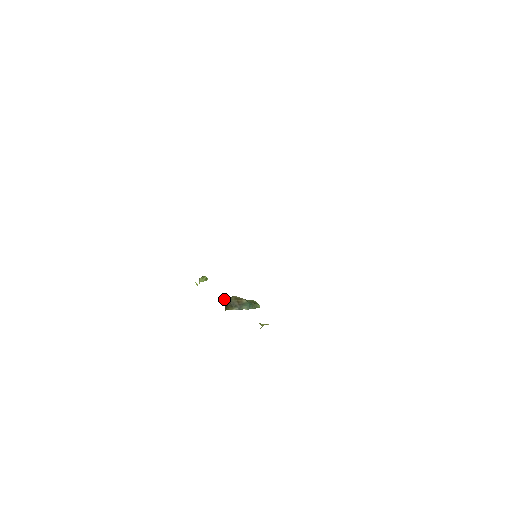
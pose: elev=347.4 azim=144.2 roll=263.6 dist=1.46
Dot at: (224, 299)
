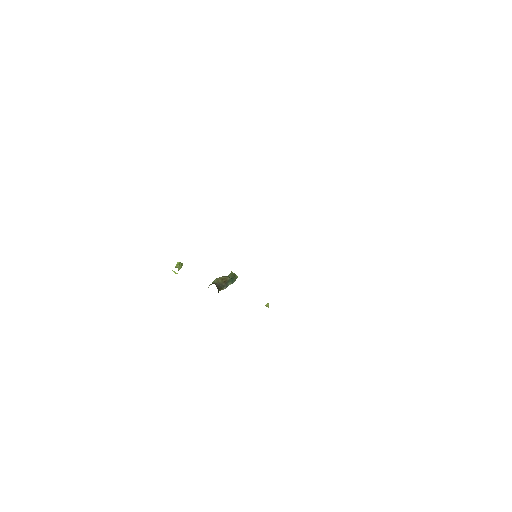
Dot at: (216, 286)
